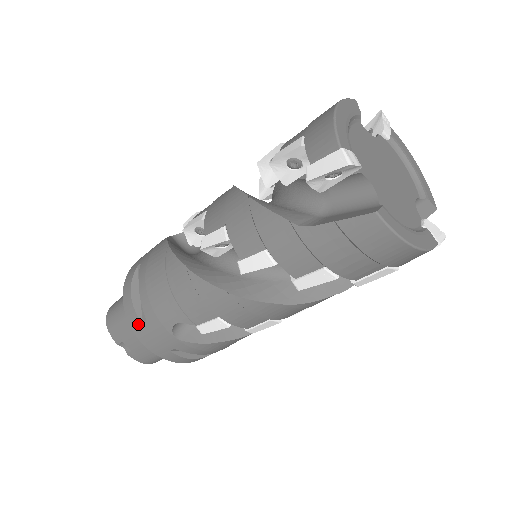
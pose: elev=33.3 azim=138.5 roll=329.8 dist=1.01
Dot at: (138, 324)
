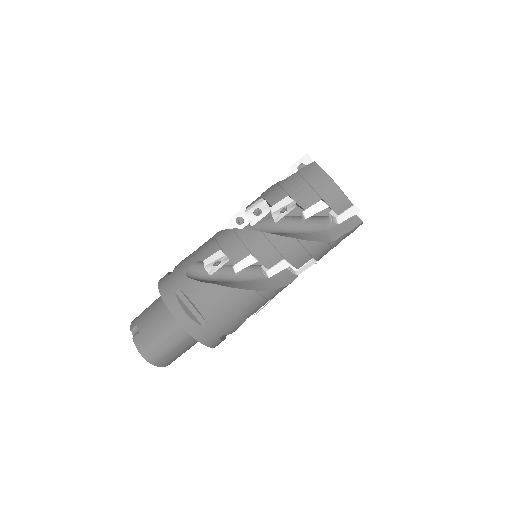
Dot at: (165, 278)
